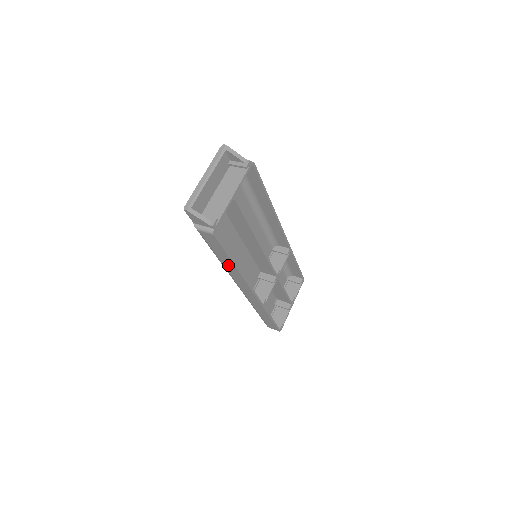
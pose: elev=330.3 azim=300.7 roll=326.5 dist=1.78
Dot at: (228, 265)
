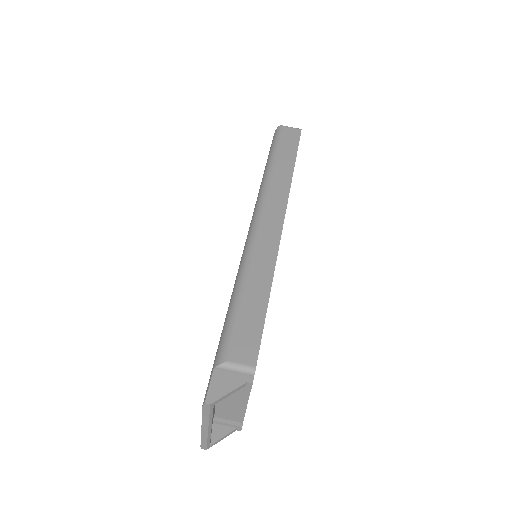
Dot at: occluded
